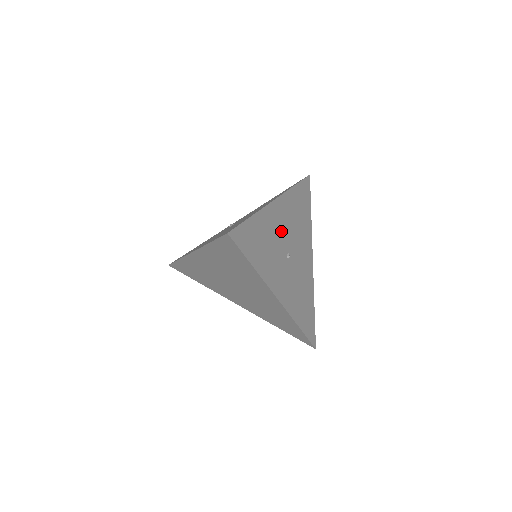
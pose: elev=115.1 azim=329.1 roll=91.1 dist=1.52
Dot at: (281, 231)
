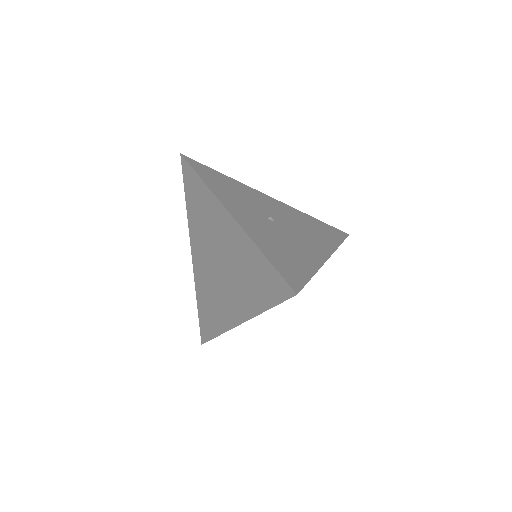
Dot at: (267, 207)
